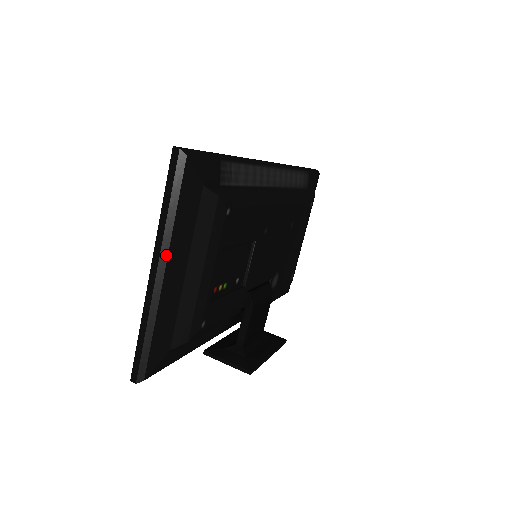
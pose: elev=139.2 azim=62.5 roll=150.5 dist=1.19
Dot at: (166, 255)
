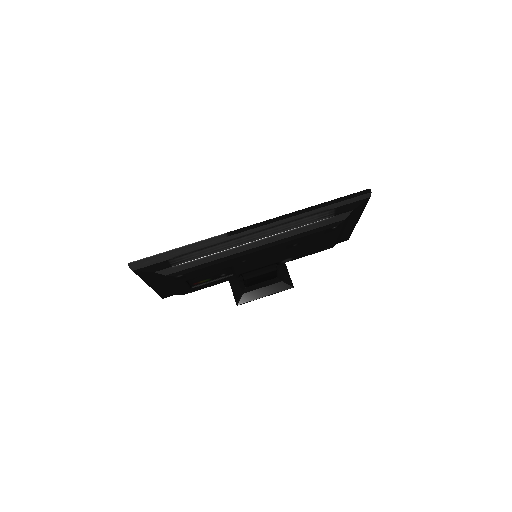
Dot at: (146, 283)
